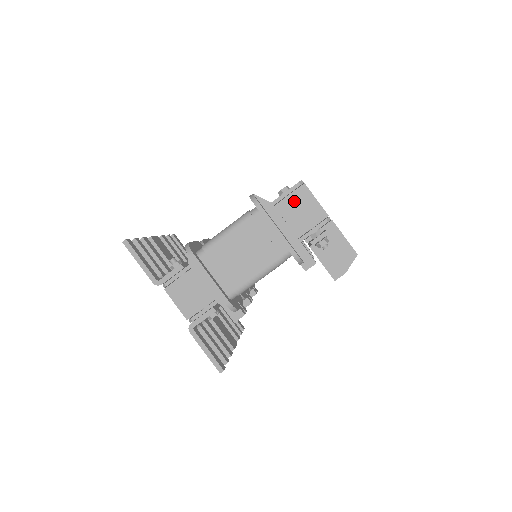
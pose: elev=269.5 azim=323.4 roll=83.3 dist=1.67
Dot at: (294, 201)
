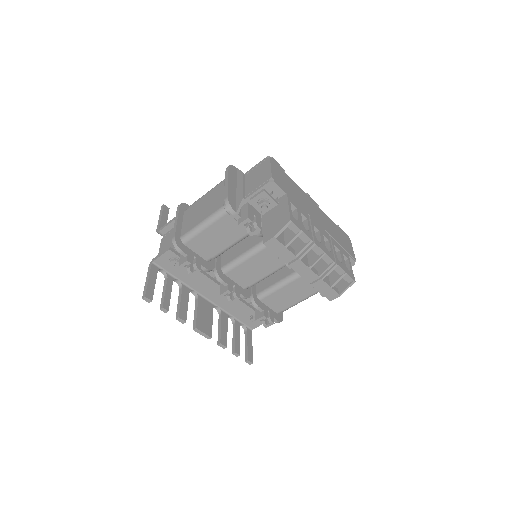
Dot at: (257, 170)
